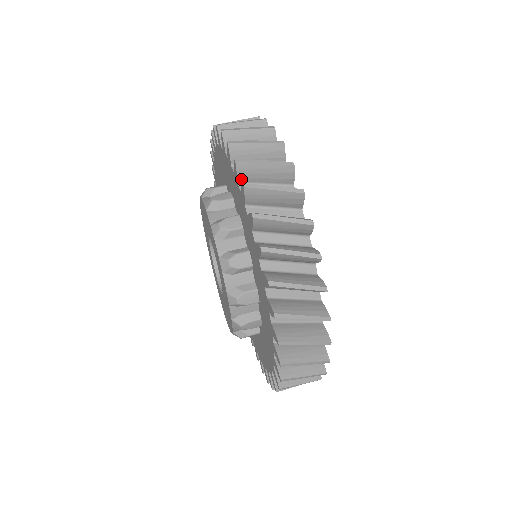
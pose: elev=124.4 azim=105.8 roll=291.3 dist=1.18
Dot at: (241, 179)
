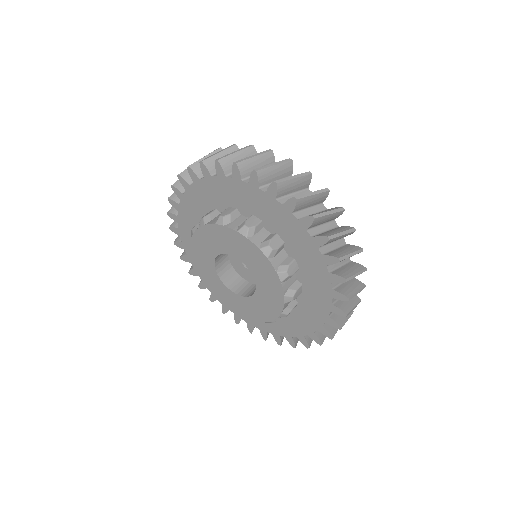
Dot at: (295, 210)
